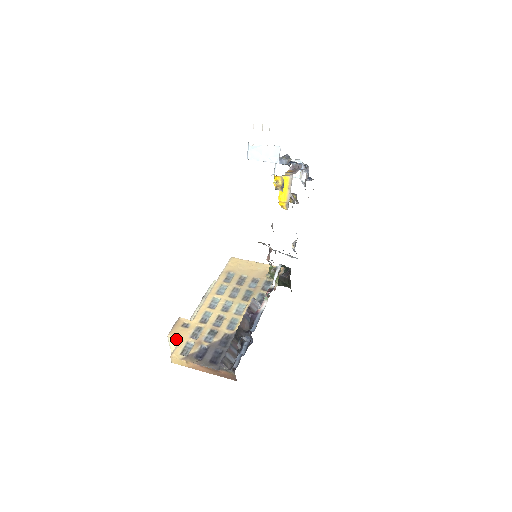
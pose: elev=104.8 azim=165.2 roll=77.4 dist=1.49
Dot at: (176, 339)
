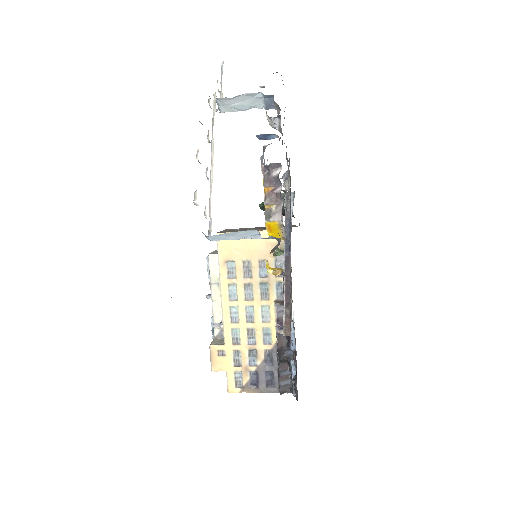
Dot at: occluded
